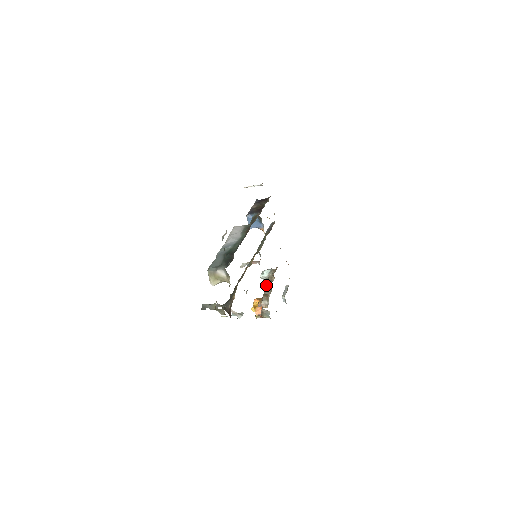
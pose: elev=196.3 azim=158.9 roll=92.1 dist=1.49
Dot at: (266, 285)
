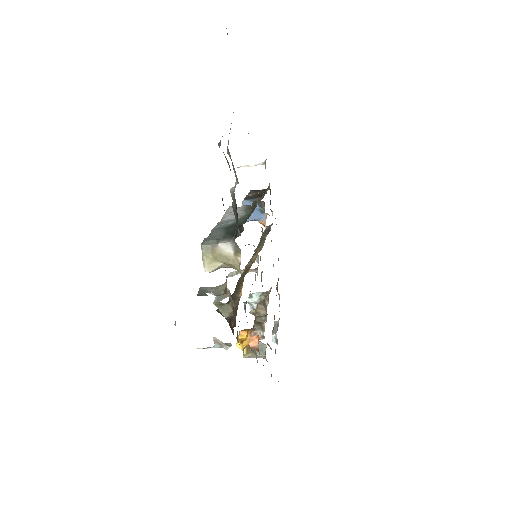
Dot at: (258, 310)
